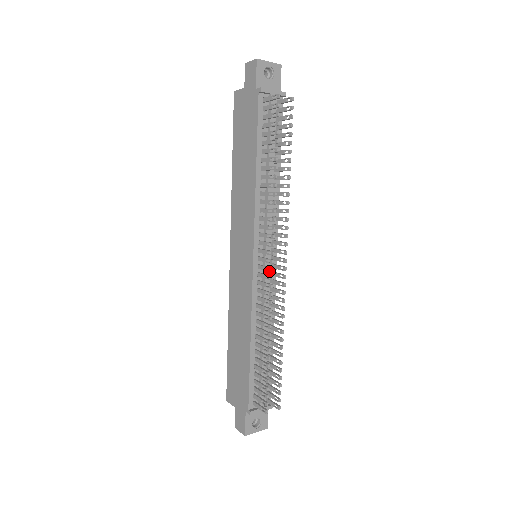
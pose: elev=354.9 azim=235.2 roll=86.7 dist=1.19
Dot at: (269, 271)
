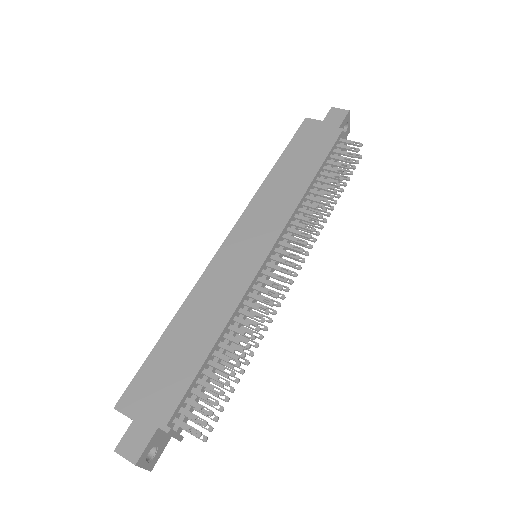
Dot at: (286, 272)
